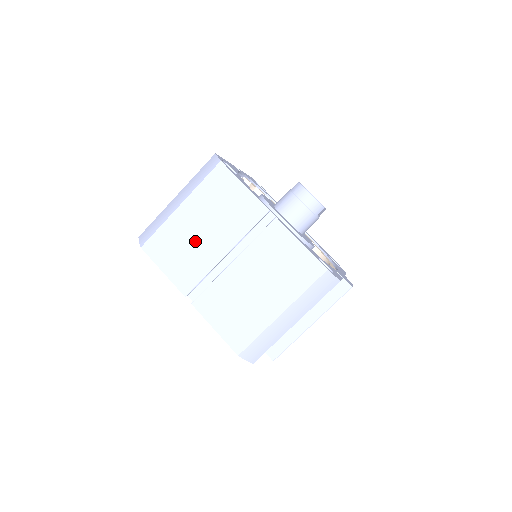
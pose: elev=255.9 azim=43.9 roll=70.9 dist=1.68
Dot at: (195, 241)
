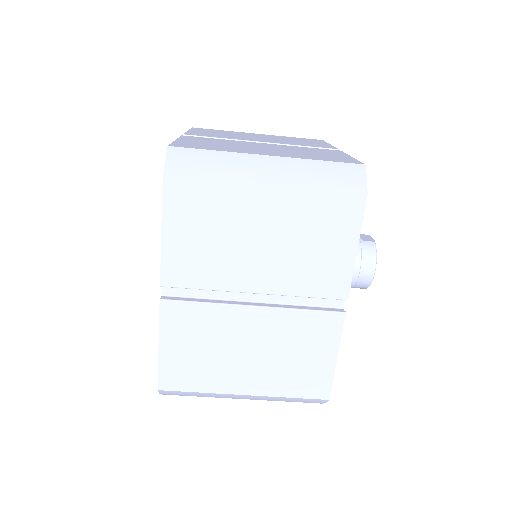
Dot at: (238, 244)
